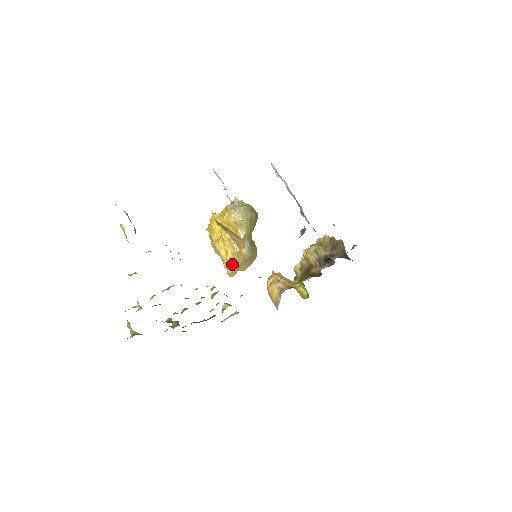
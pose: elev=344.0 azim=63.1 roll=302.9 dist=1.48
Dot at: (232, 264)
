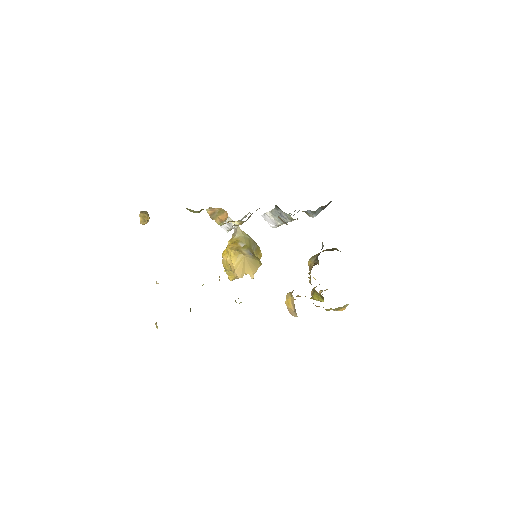
Dot at: (237, 263)
